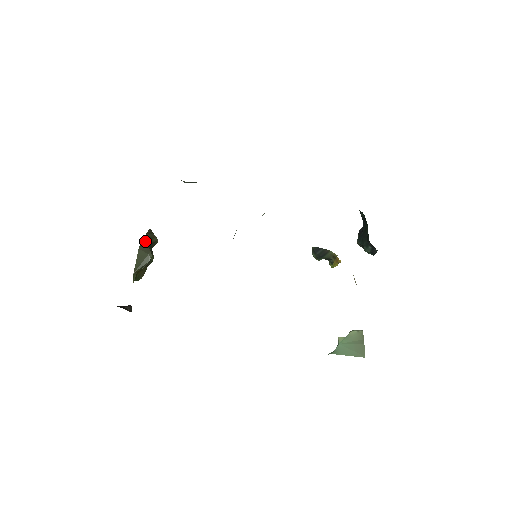
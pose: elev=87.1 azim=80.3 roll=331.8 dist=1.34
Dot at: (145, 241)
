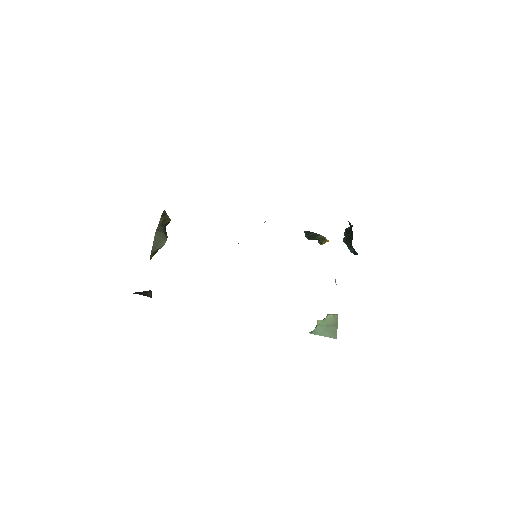
Dot at: (160, 225)
